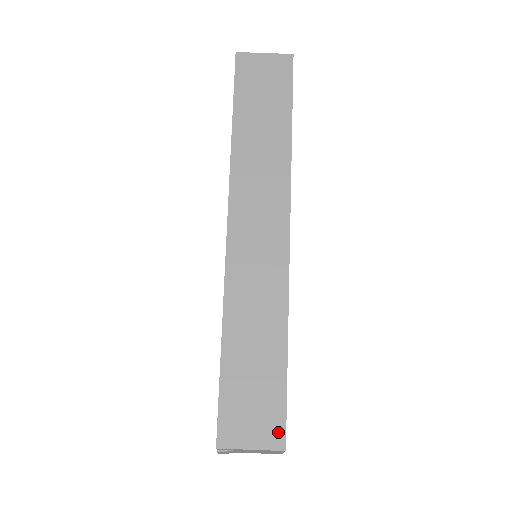
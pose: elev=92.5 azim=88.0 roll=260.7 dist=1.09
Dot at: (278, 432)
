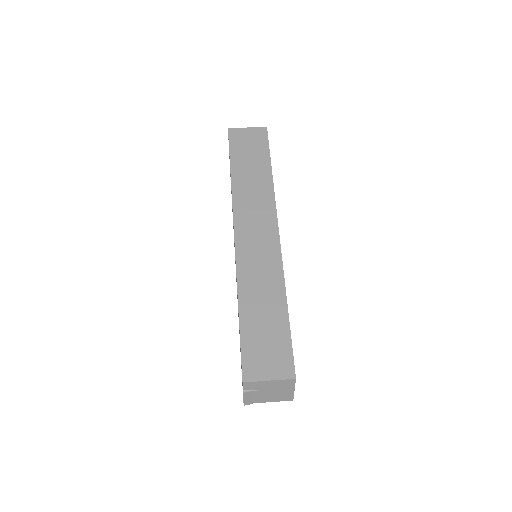
Dot at: (288, 366)
